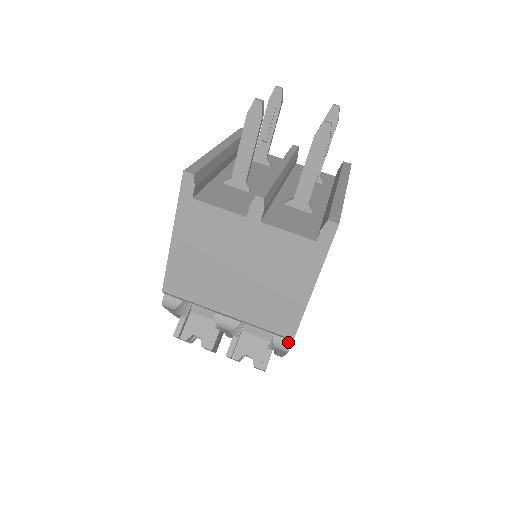
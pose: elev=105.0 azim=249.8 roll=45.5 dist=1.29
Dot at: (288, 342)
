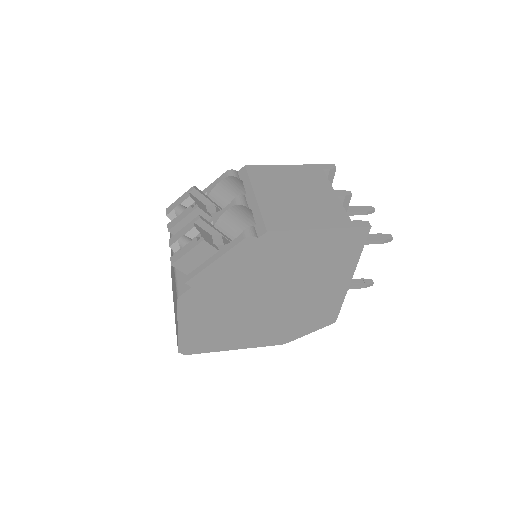
Dot at: (256, 235)
